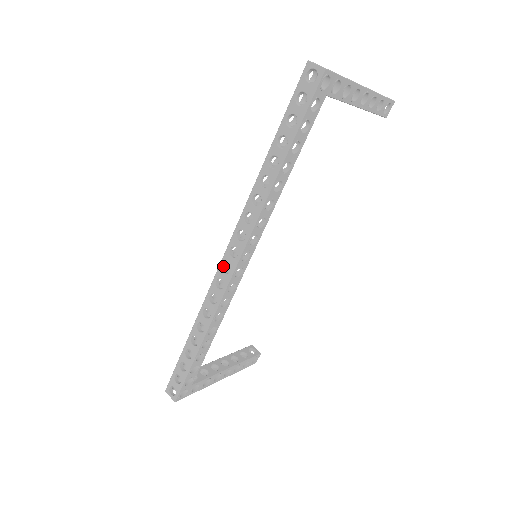
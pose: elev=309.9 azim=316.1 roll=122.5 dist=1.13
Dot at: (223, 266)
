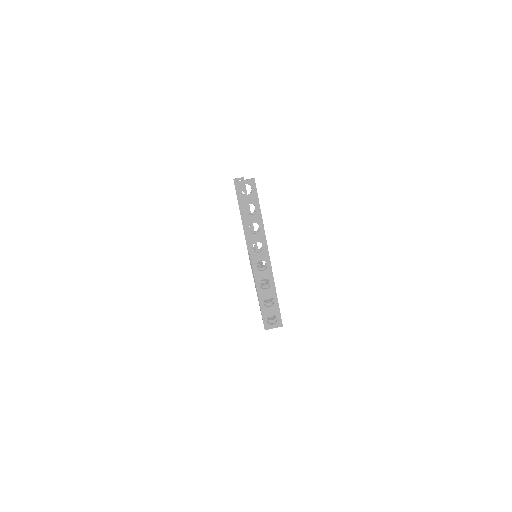
Dot at: occluded
